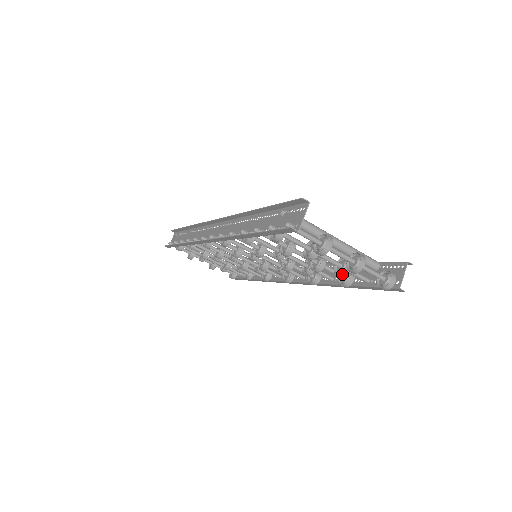
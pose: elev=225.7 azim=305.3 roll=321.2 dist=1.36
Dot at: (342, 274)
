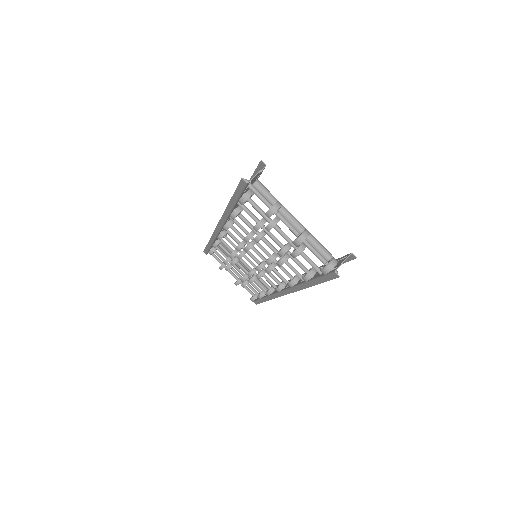
Dot at: (294, 253)
